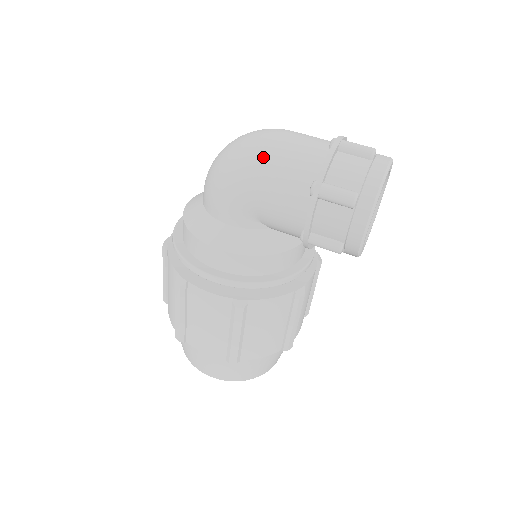
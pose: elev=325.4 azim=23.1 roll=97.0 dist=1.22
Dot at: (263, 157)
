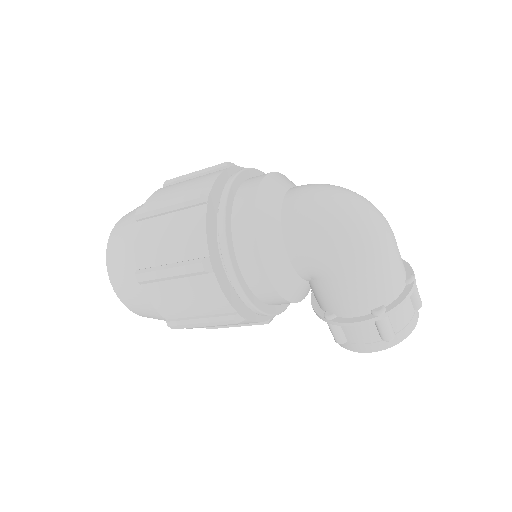
Dot at: (374, 259)
